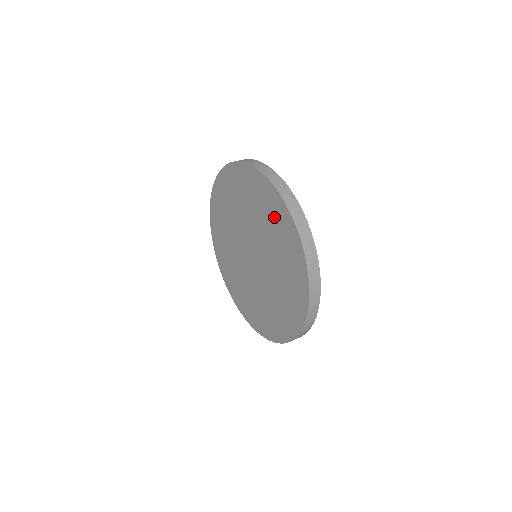
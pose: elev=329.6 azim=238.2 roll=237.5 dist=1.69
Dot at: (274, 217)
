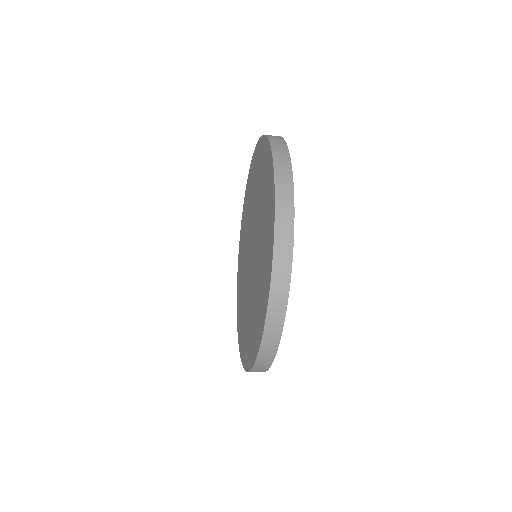
Dot at: (266, 196)
